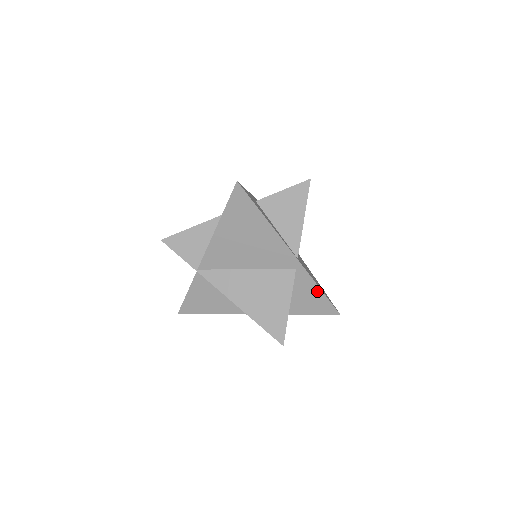
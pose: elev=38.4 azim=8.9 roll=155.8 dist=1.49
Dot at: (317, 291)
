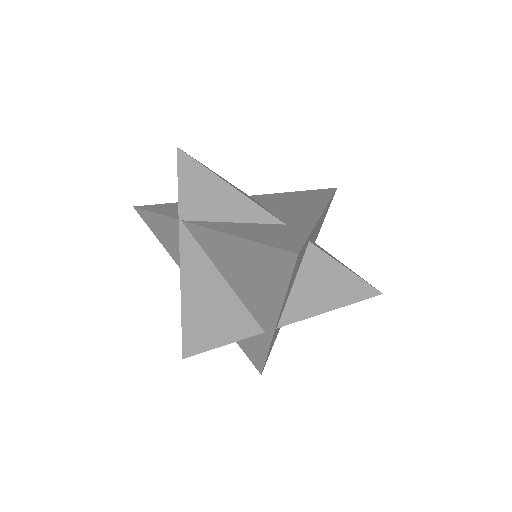
Dot at: (263, 353)
